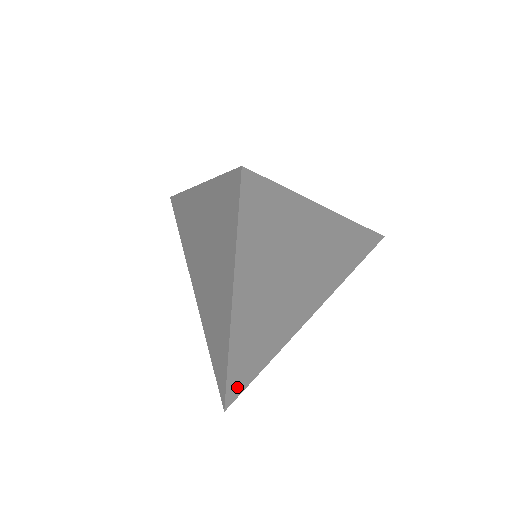
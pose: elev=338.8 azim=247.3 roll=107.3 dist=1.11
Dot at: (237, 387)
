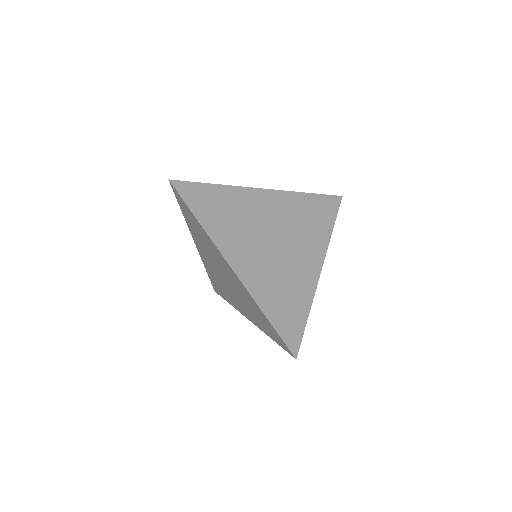
Dot at: occluded
